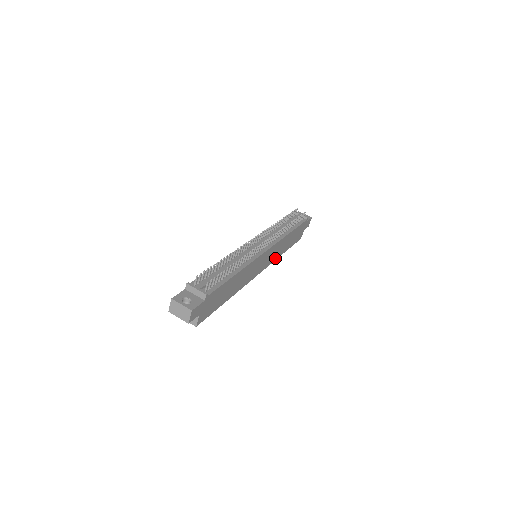
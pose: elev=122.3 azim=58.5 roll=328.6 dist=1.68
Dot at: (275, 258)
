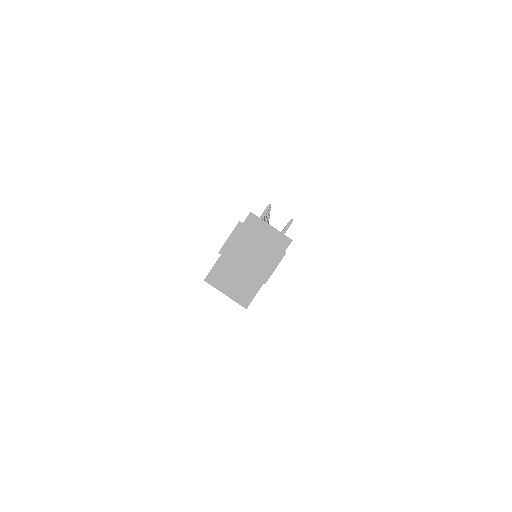
Dot at: occluded
